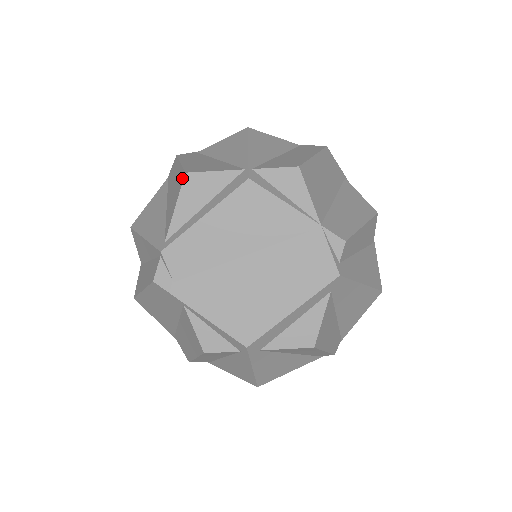
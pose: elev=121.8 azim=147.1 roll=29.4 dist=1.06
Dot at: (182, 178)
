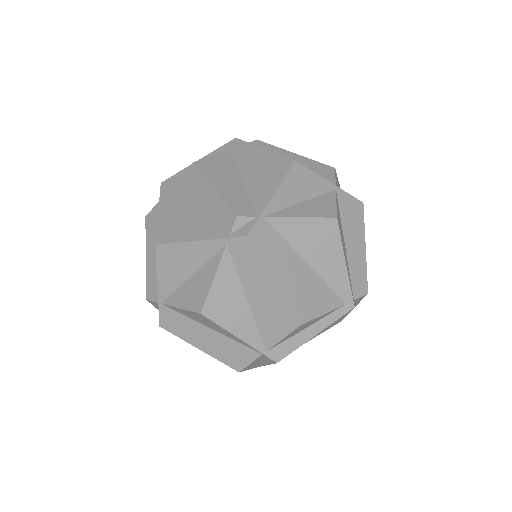
Dot at: occluded
